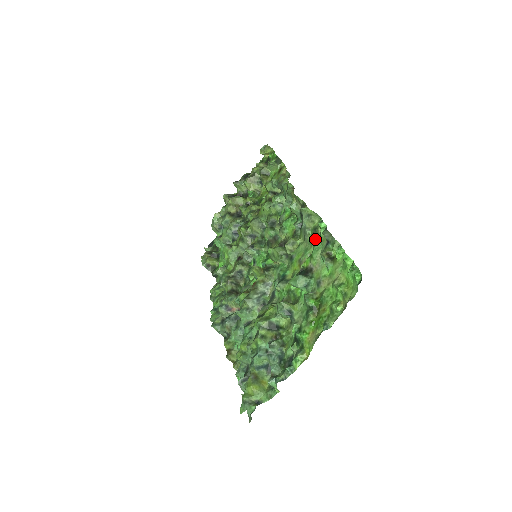
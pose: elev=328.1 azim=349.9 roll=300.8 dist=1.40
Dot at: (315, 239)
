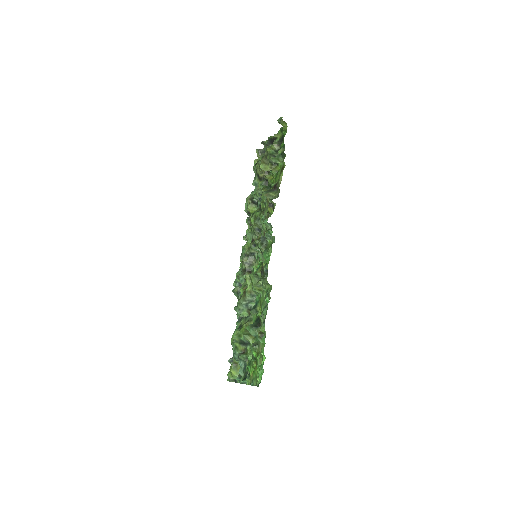
Dot at: (265, 302)
